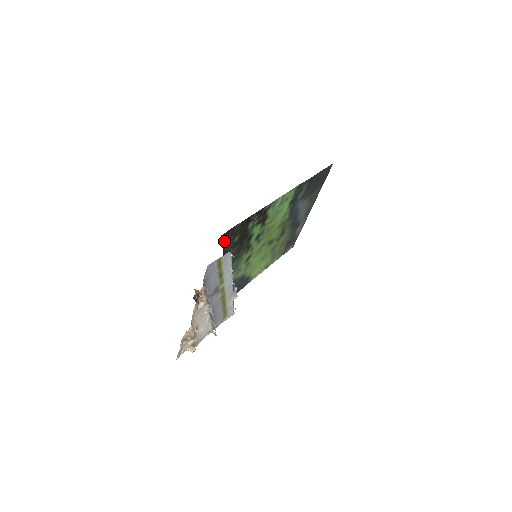
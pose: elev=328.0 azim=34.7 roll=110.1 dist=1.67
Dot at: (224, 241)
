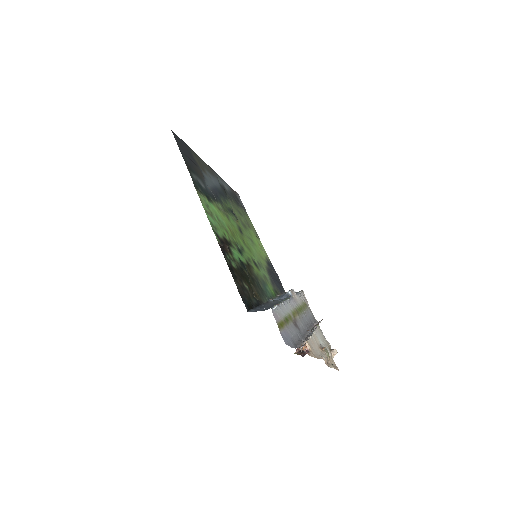
Dot at: (250, 306)
